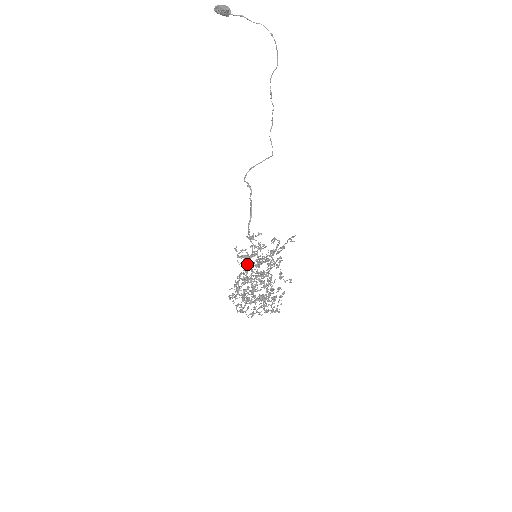
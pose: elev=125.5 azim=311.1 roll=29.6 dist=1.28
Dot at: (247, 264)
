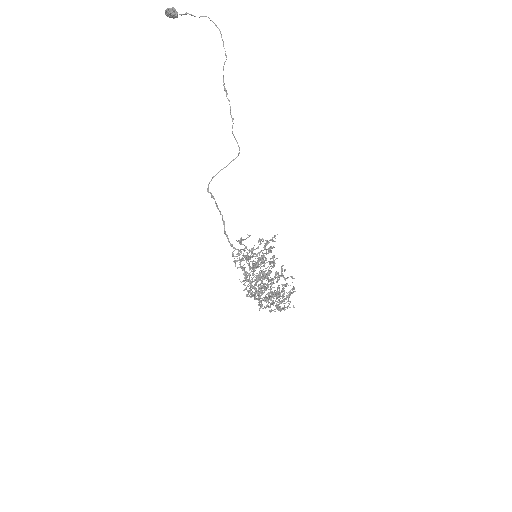
Dot at: (245, 267)
